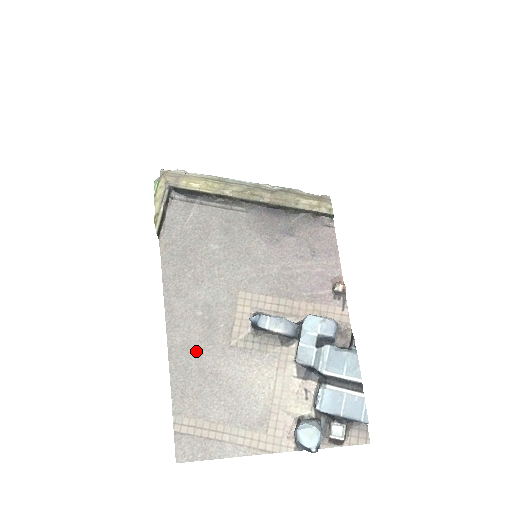
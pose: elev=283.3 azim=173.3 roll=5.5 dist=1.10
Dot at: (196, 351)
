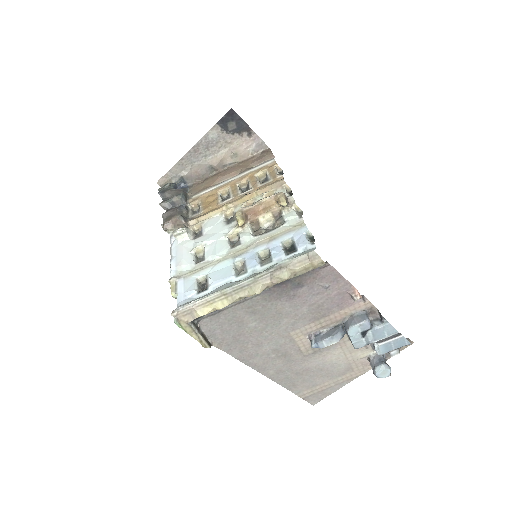
Dot at: (286, 369)
